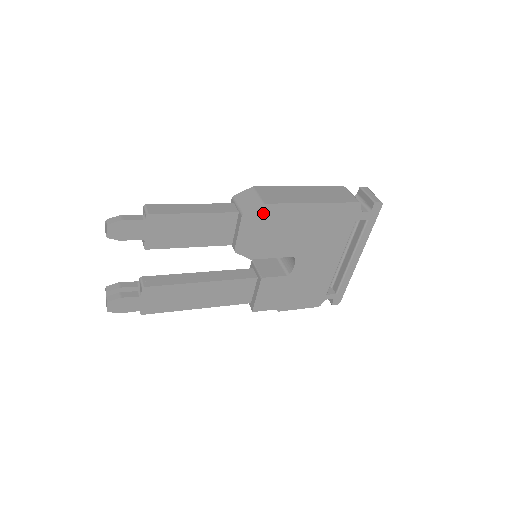
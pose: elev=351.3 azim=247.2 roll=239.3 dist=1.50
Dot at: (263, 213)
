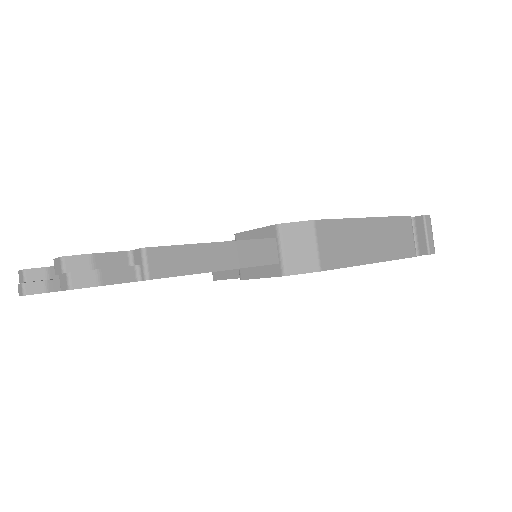
Dot at: occluded
